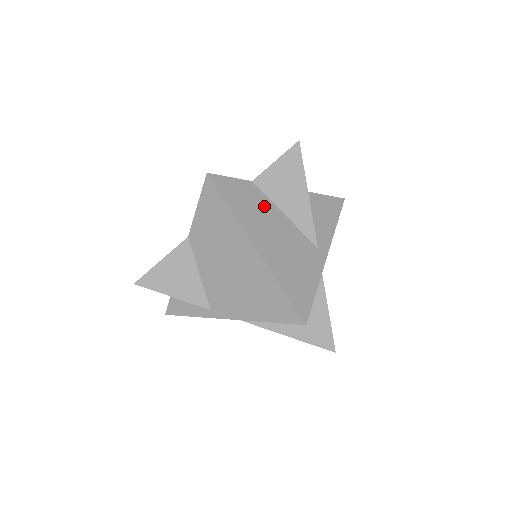
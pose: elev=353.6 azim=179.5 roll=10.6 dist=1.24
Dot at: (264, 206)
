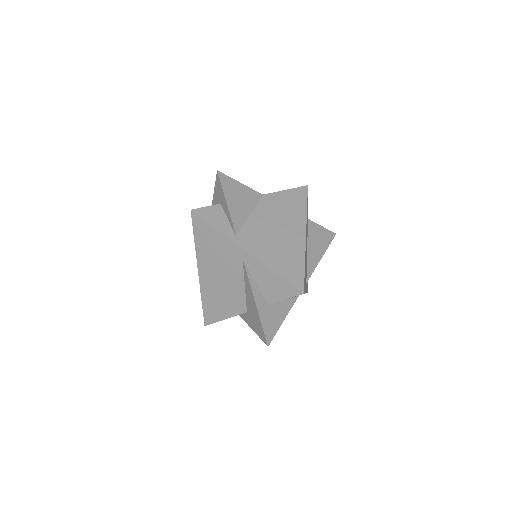
Dot at: (307, 232)
